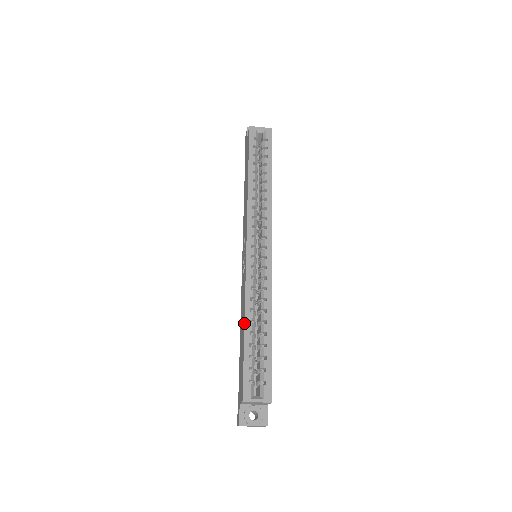
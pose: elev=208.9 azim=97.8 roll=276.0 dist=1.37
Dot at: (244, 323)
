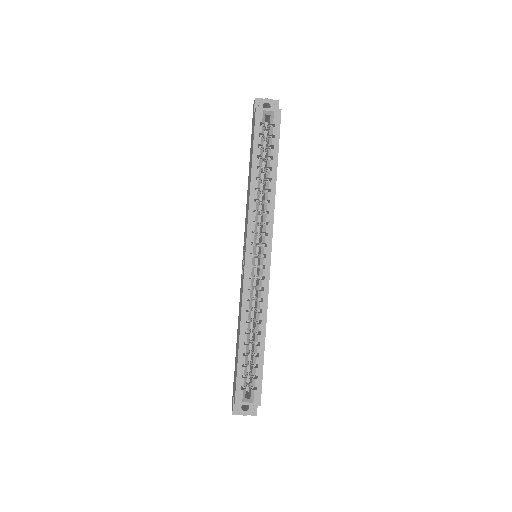
Dot at: (239, 334)
